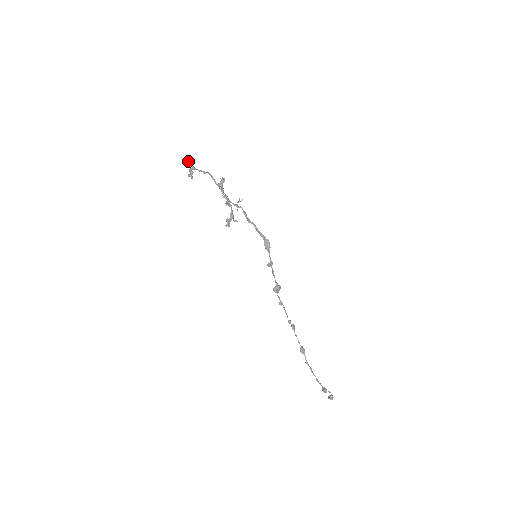
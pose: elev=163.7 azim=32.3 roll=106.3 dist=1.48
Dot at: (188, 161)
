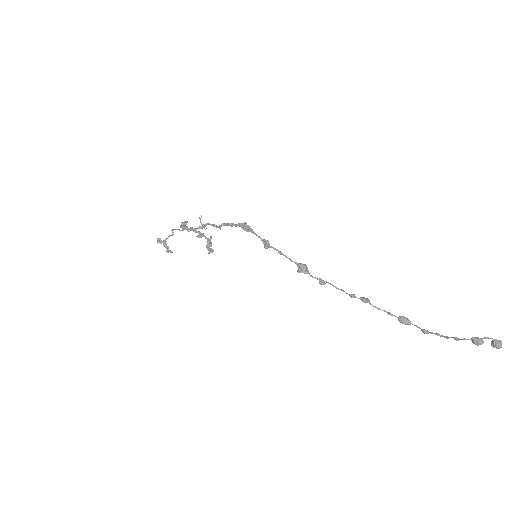
Dot at: (157, 240)
